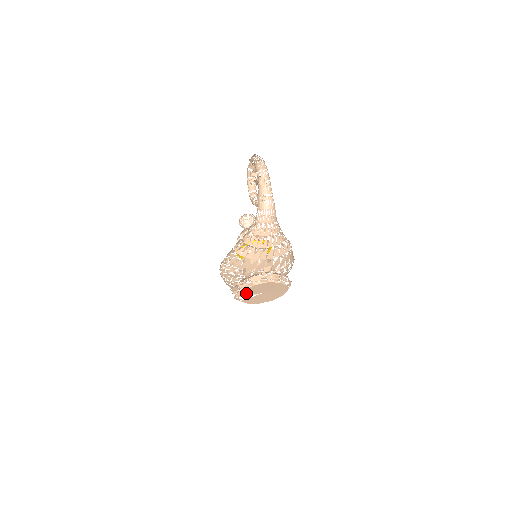
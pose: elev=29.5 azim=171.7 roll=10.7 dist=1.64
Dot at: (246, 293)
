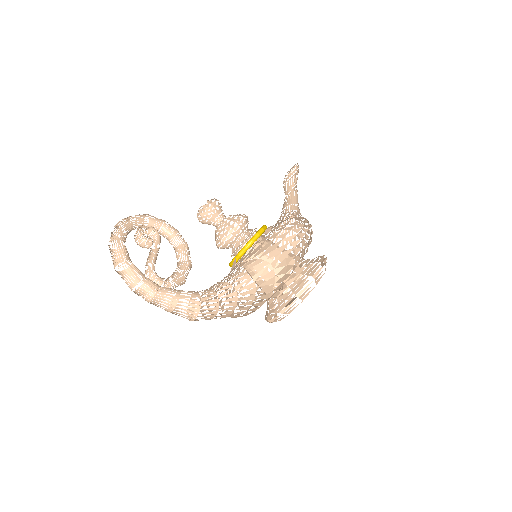
Dot at: occluded
